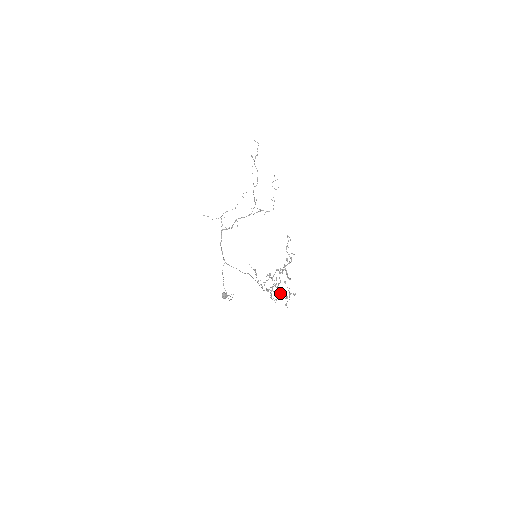
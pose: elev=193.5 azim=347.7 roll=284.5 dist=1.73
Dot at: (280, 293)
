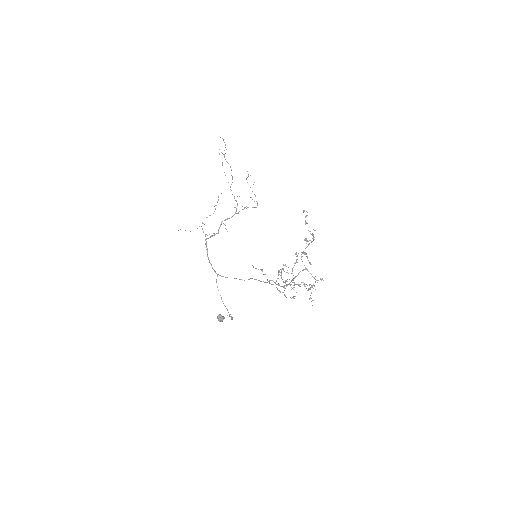
Dot at: occluded
